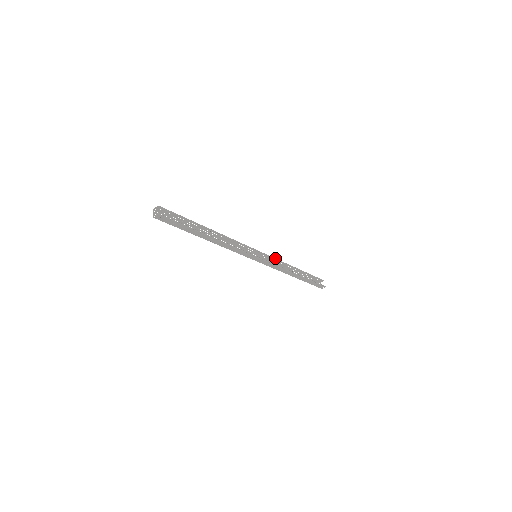
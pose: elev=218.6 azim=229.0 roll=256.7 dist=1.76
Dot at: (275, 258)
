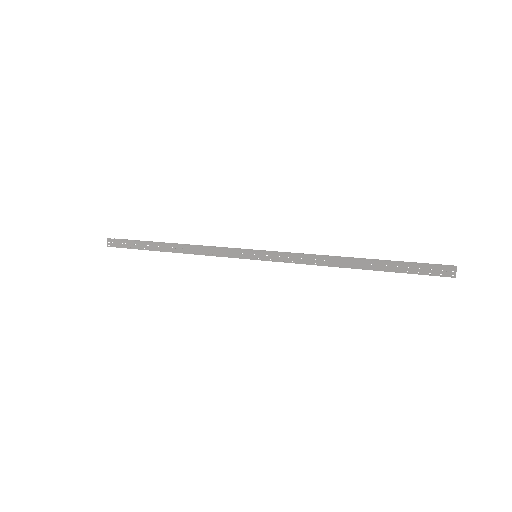
Dot at: occluded
